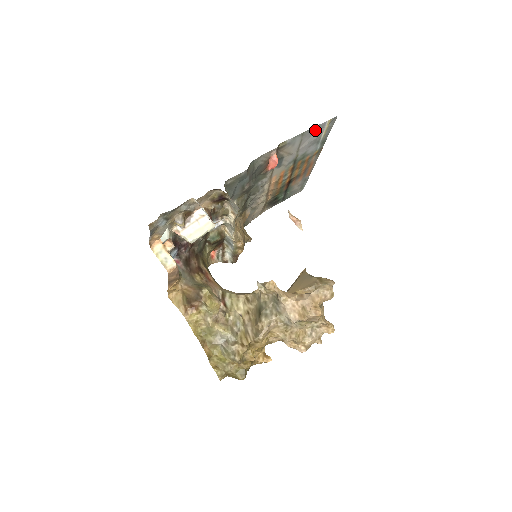
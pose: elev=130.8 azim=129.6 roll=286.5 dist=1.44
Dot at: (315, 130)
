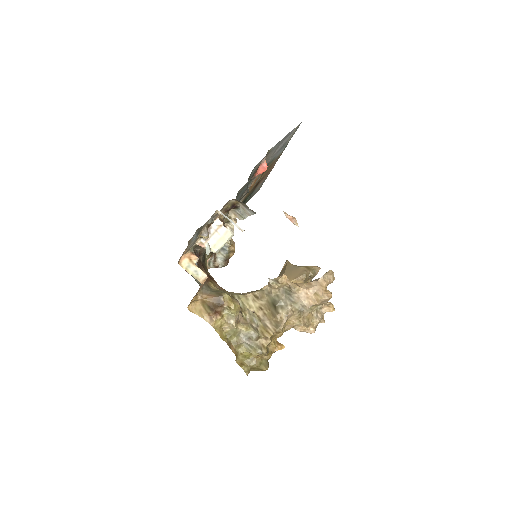
Dot at: (287, 136)
